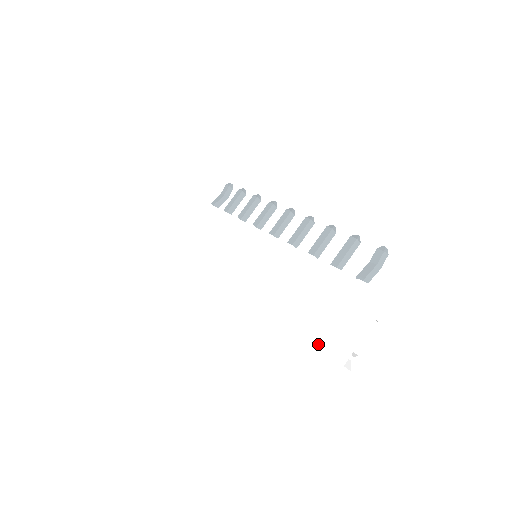
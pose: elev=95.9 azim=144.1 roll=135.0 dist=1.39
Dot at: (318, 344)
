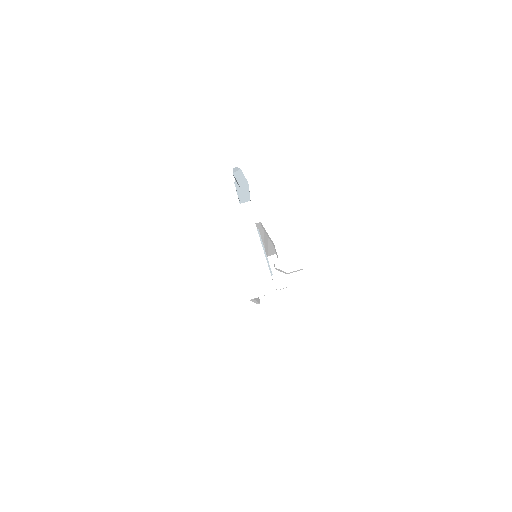
Dot at: occluded
